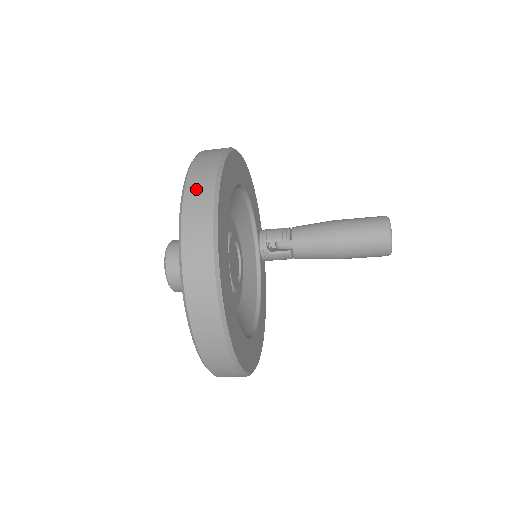
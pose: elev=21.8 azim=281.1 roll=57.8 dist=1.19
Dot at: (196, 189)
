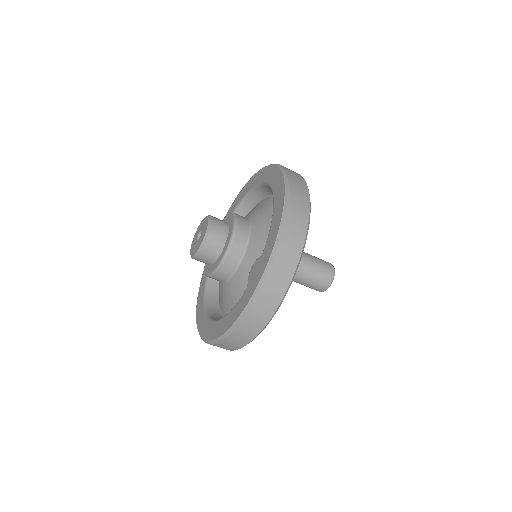
Dot at: (297, 205)
